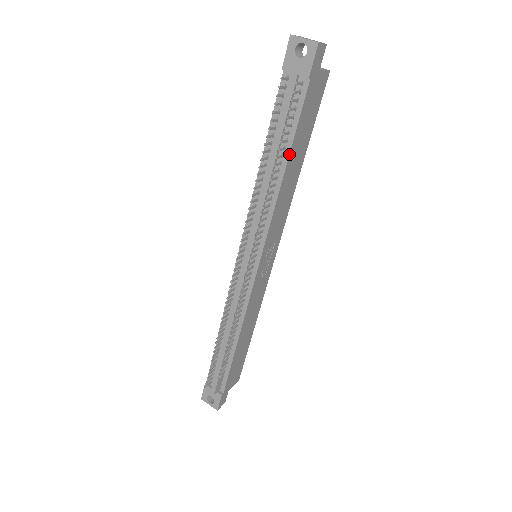
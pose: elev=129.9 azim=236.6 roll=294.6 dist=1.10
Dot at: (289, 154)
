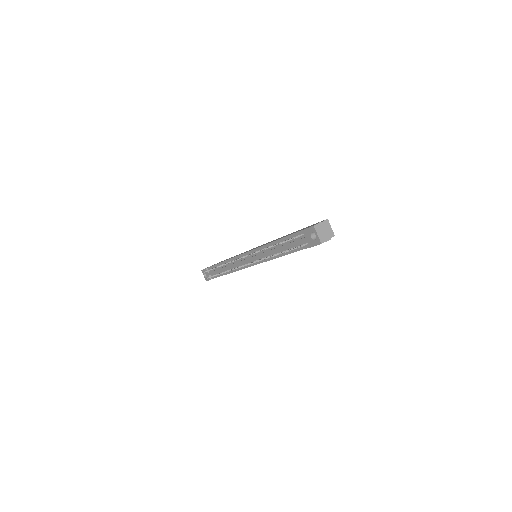
Dot at: occluded
